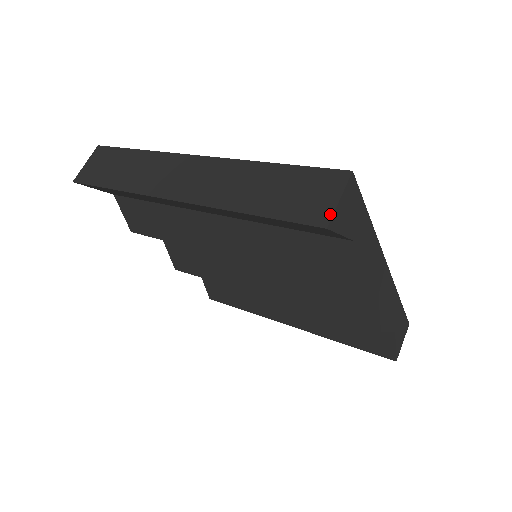
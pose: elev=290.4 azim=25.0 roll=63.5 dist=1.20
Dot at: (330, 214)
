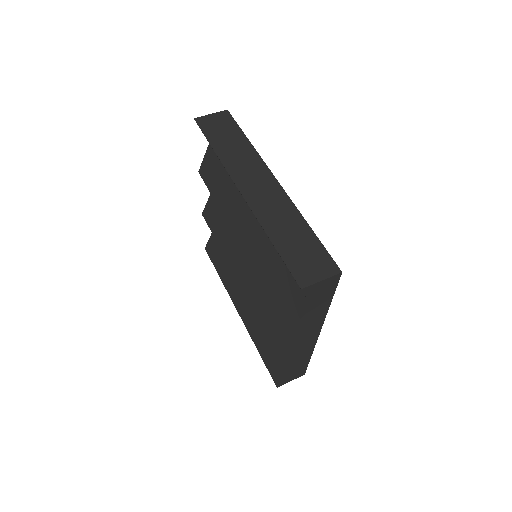
Dot at: (310, 283)
